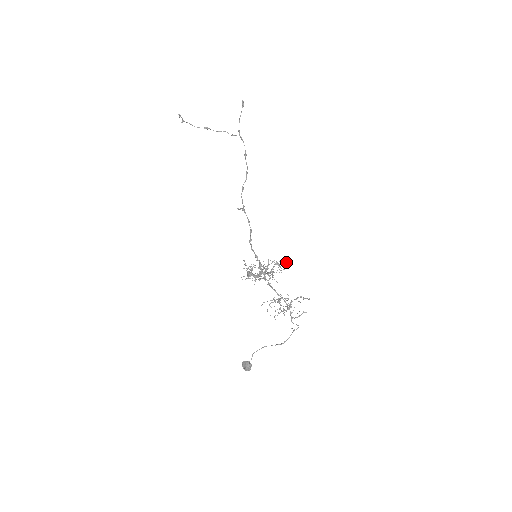
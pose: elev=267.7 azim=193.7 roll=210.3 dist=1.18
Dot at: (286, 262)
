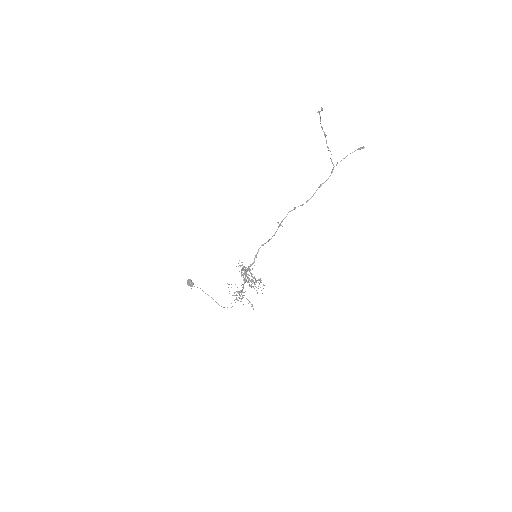
Dot at: occluded
